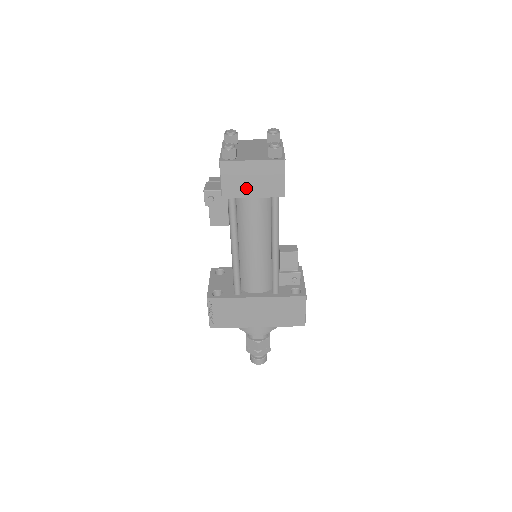
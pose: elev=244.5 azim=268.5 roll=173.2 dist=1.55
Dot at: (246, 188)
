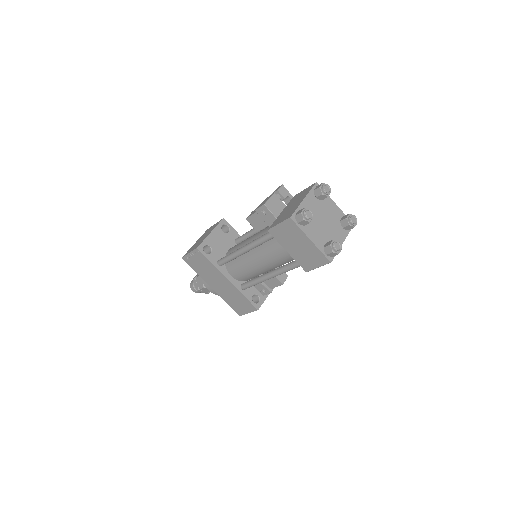
Dot at: (289, 244)
